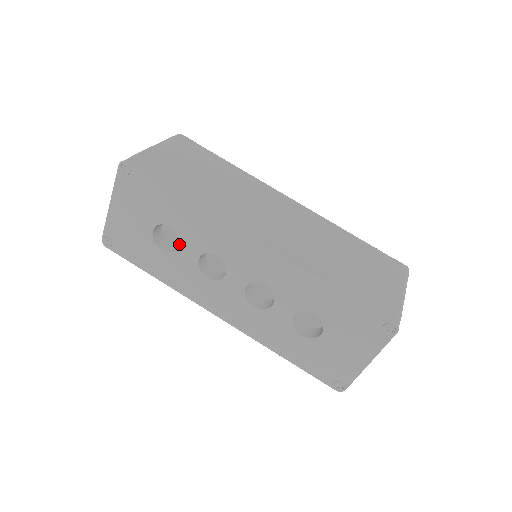
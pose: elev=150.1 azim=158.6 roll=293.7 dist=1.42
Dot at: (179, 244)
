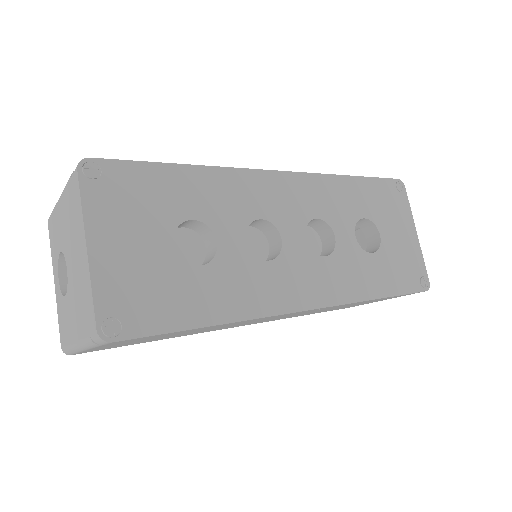
Dot at: (215, 238)
